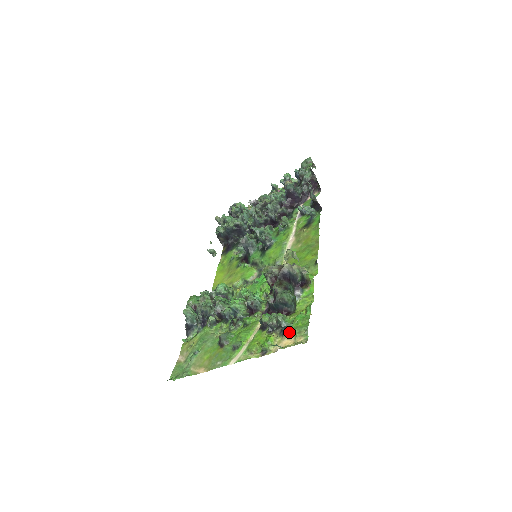
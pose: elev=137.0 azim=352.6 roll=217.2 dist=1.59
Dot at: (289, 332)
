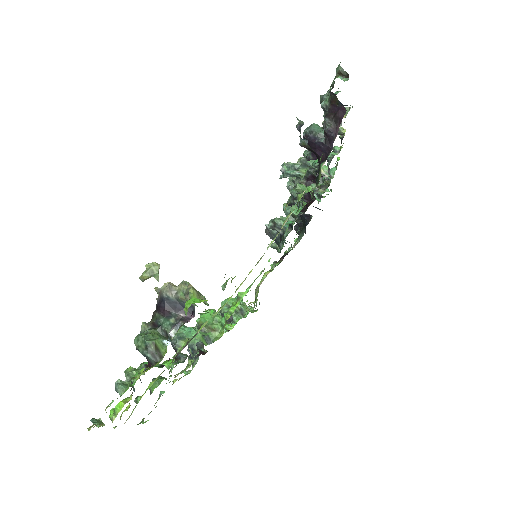
Dot at: occluded
